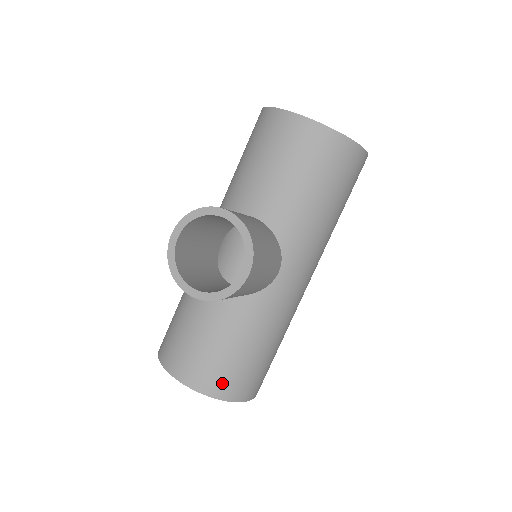
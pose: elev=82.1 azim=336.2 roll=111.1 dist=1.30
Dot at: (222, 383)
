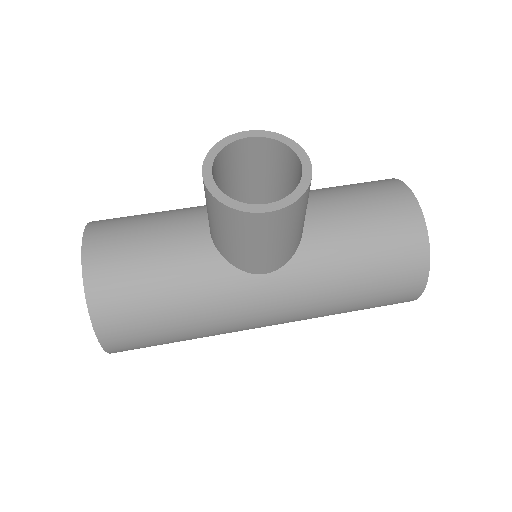
Dot at: (108, 291)
